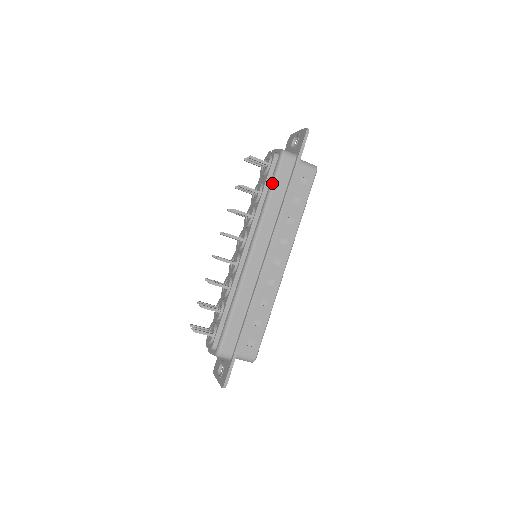
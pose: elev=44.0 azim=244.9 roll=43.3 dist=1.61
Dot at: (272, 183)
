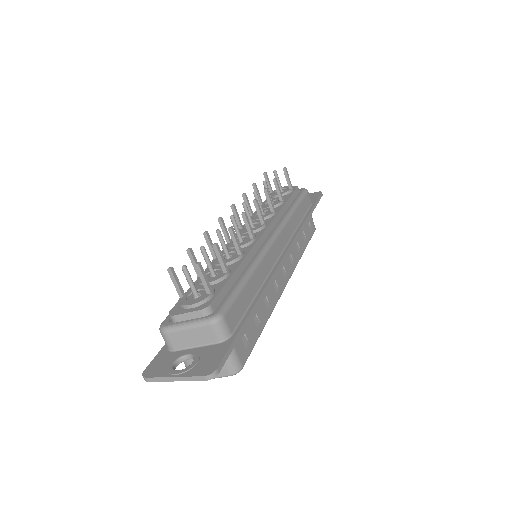
Dot at: (298, 201)
